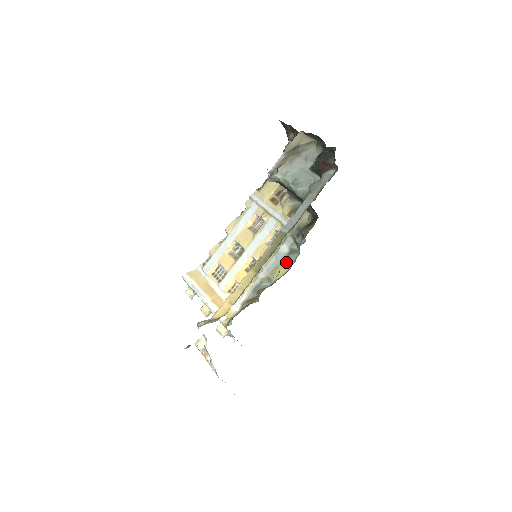
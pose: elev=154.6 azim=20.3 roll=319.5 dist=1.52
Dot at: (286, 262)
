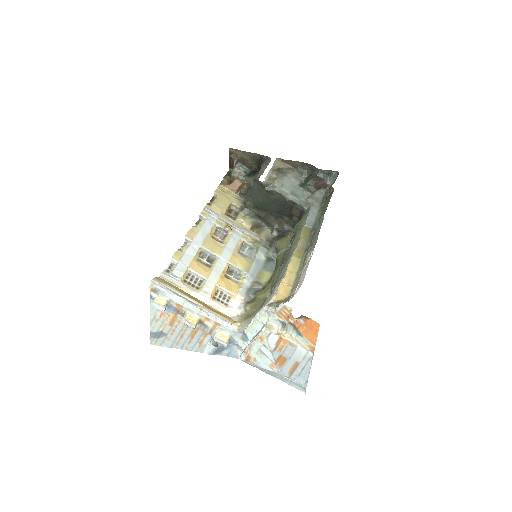
Dot at: (267, 268)
